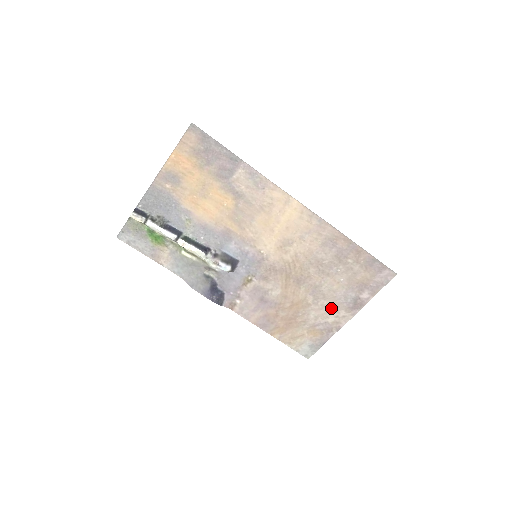
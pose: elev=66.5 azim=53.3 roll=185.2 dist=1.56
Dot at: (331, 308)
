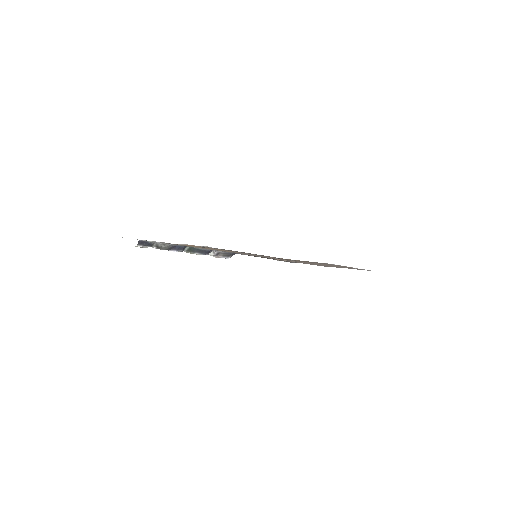
Dot at: occluded
